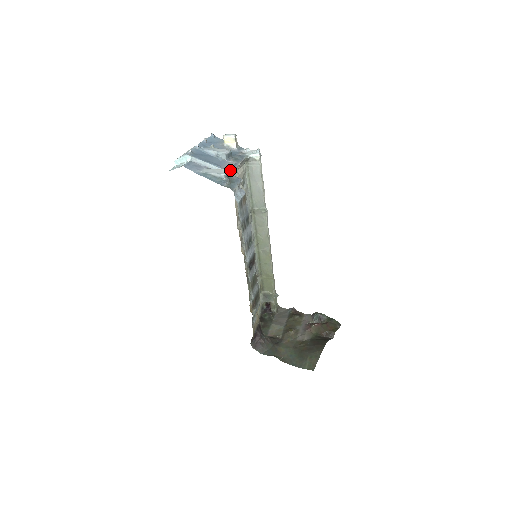
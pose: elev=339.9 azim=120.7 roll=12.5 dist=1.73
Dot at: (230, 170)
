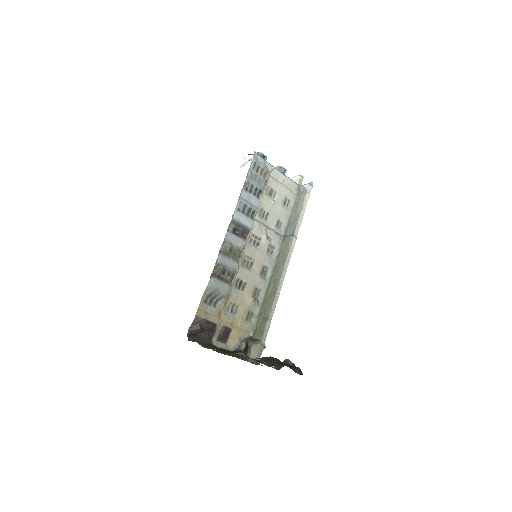
Dot at: occluded
